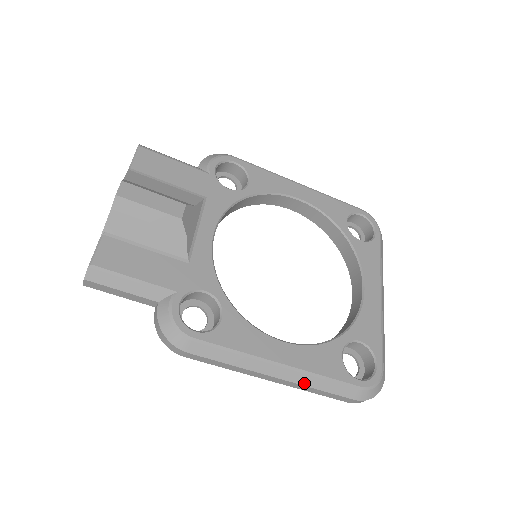
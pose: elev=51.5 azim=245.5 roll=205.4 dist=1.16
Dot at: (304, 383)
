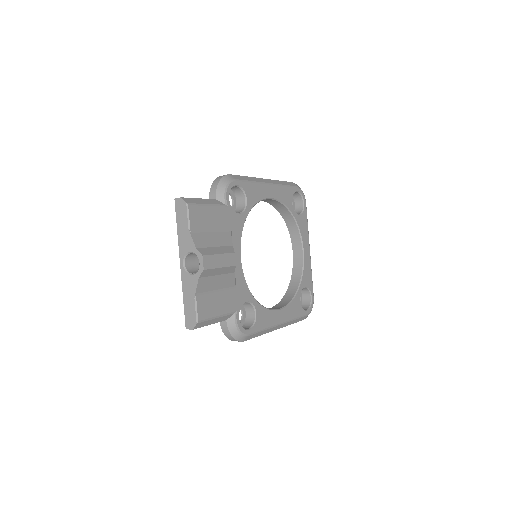
Dot at: (287, 325)
